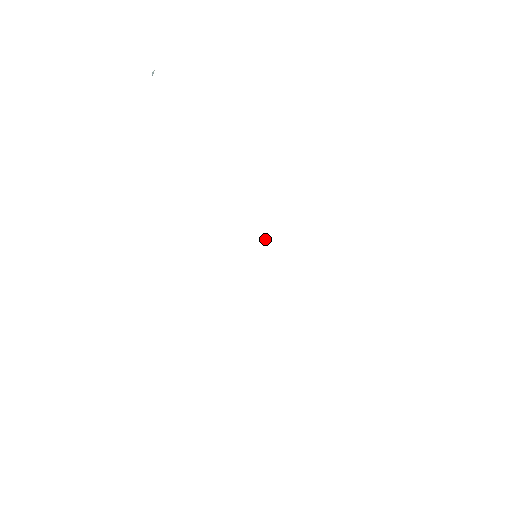
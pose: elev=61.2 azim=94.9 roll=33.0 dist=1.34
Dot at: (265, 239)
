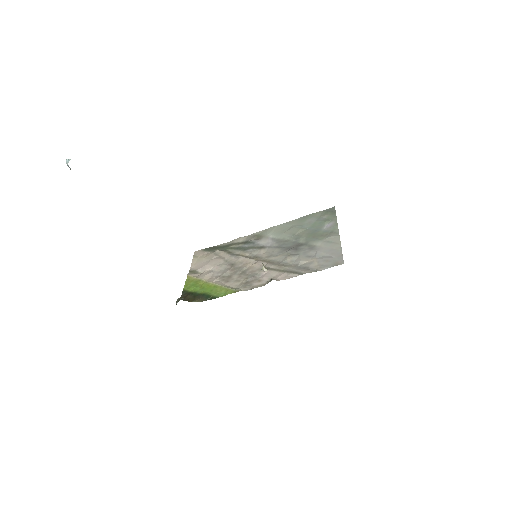
Dot at: (262, 268)
